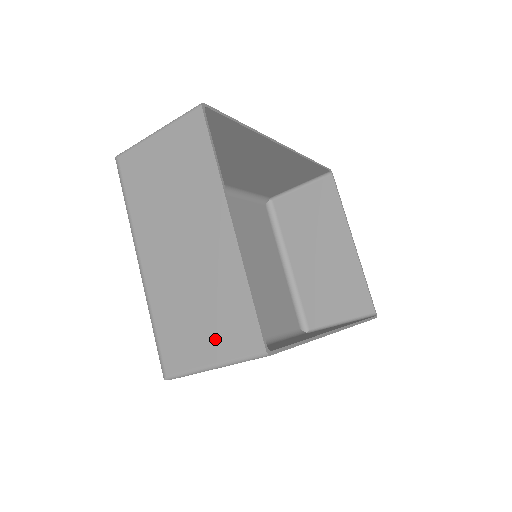
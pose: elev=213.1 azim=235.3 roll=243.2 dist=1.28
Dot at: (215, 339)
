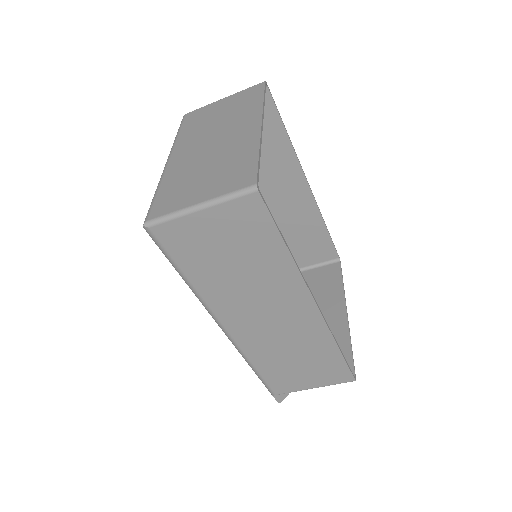
Dot at: (211, 187)
